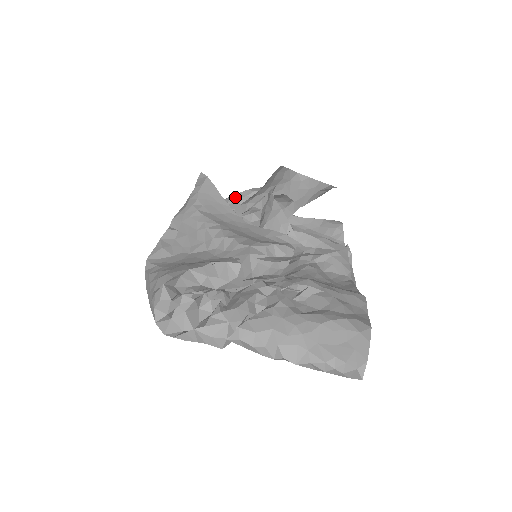
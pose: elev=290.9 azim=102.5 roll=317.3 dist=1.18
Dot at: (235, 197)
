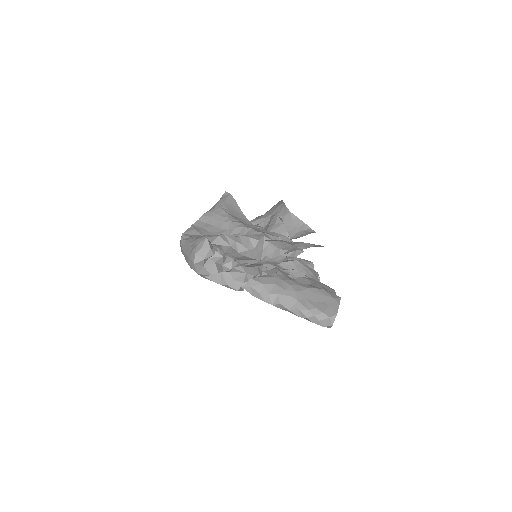
Dot at: occluded
